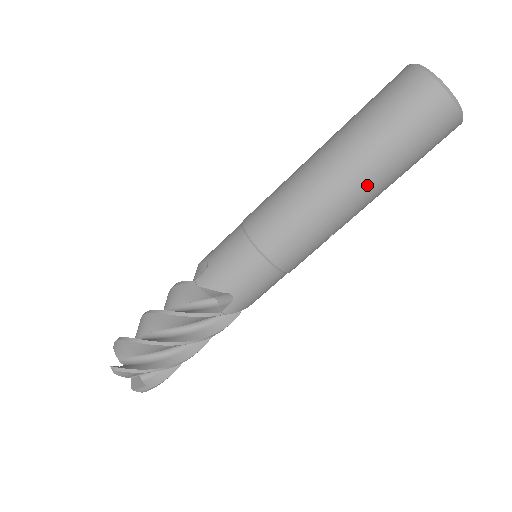
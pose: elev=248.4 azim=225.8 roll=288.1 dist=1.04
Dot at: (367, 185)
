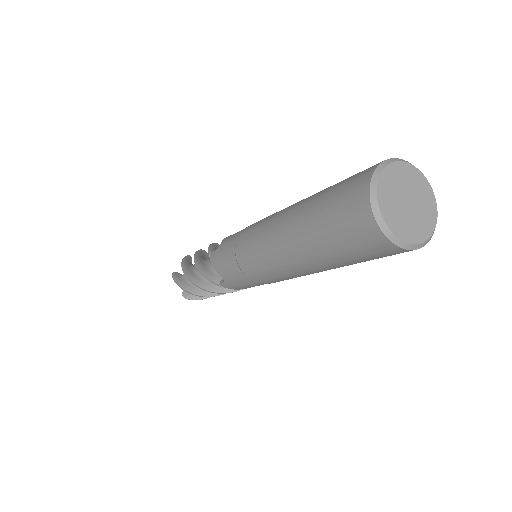
Dot at: occluded
